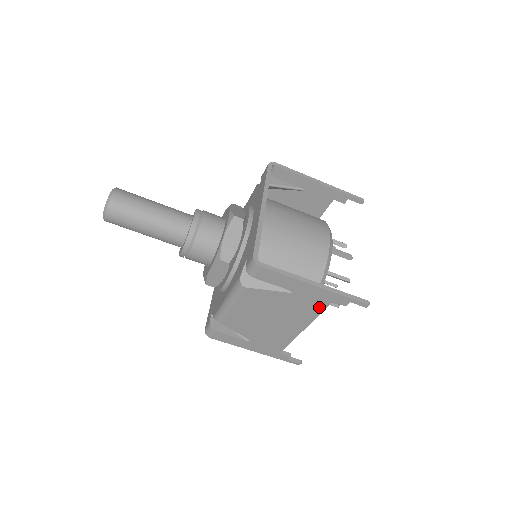
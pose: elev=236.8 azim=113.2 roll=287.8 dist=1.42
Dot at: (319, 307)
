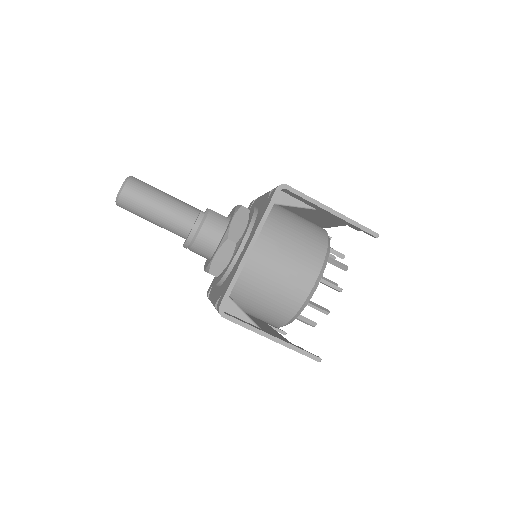
Dot at: occluded
